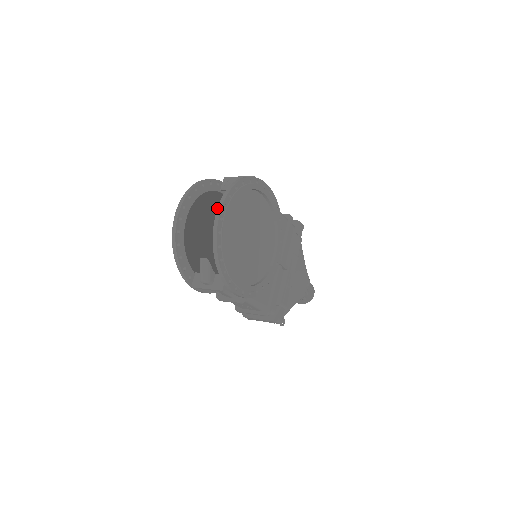
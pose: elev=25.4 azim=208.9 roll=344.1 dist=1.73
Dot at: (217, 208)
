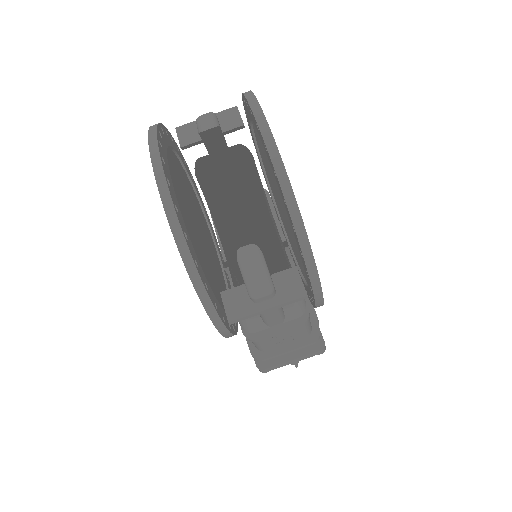
Dot at: (258, 127)
